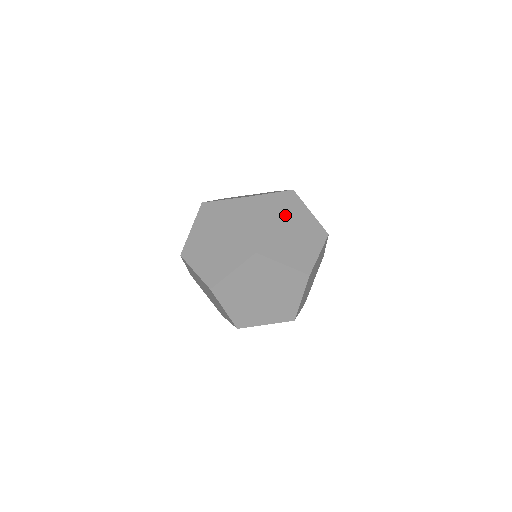
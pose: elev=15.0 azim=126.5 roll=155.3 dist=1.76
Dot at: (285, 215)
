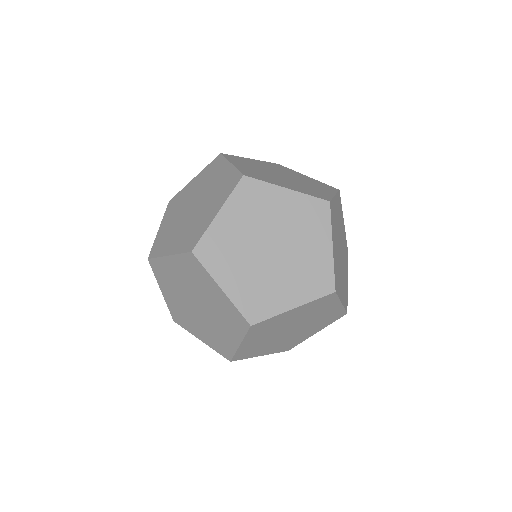
Dot at: (274, 170)
